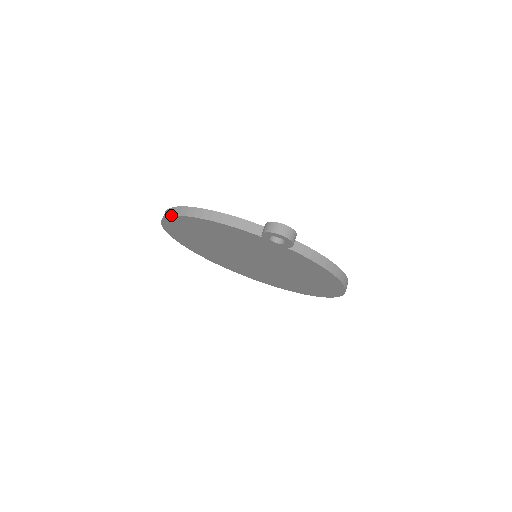
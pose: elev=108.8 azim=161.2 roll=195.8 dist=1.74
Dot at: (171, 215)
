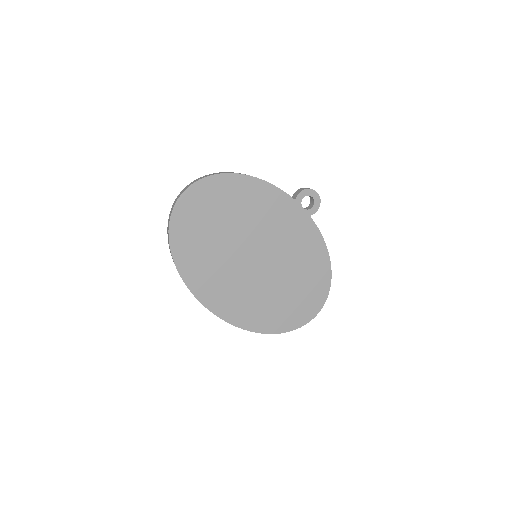
Dot at: (210, 175)
